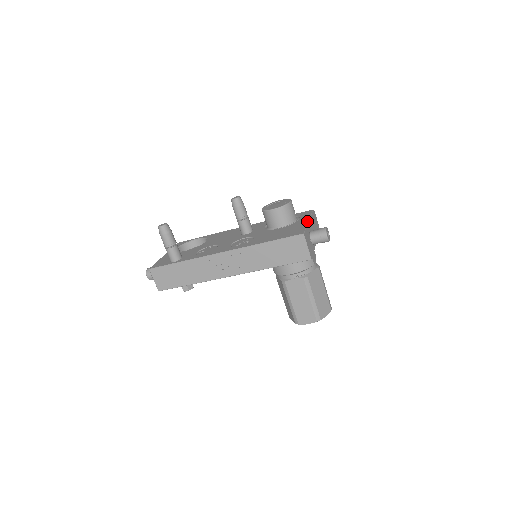
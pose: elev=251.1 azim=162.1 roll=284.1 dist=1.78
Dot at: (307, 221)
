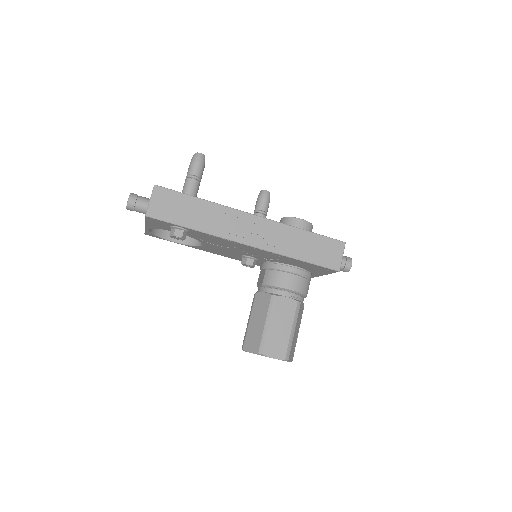
Dot at: occluded
